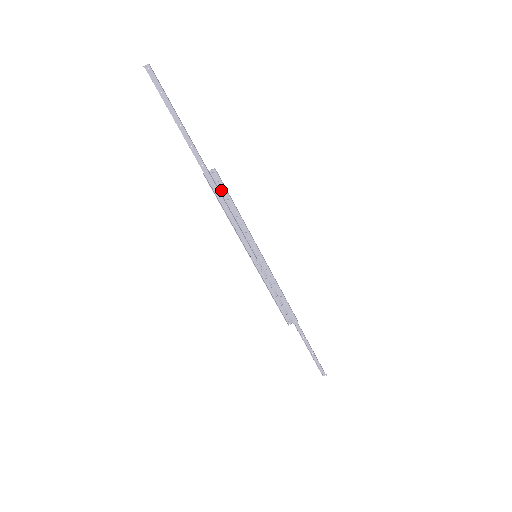
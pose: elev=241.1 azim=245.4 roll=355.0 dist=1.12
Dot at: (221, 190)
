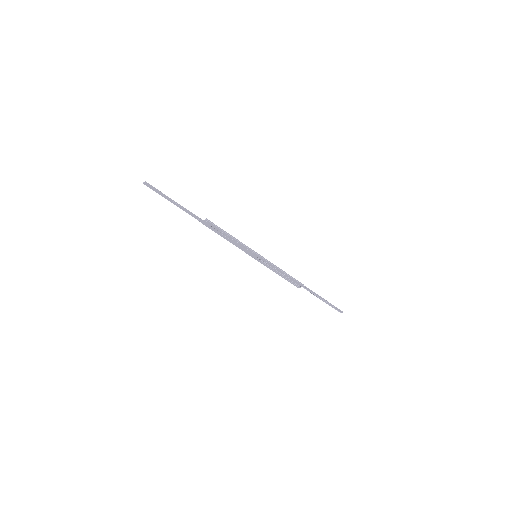
Dot at: (216, 228)
